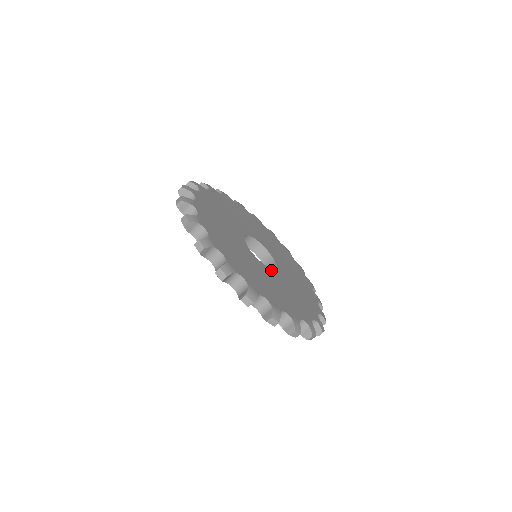
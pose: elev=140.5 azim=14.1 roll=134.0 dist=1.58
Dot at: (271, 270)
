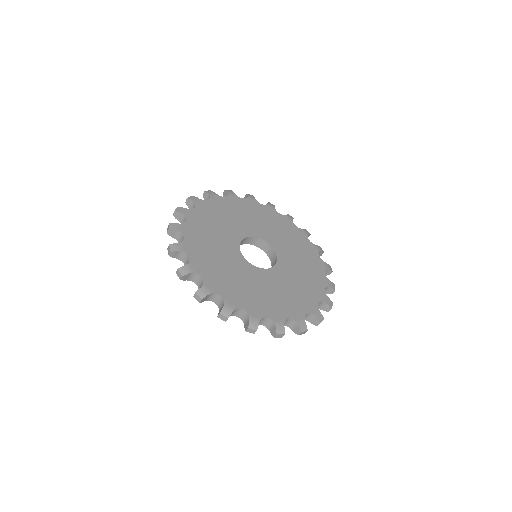
Dot at: (253, 267)
